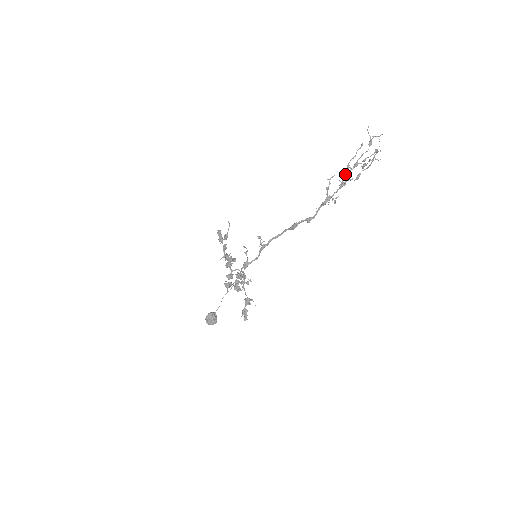
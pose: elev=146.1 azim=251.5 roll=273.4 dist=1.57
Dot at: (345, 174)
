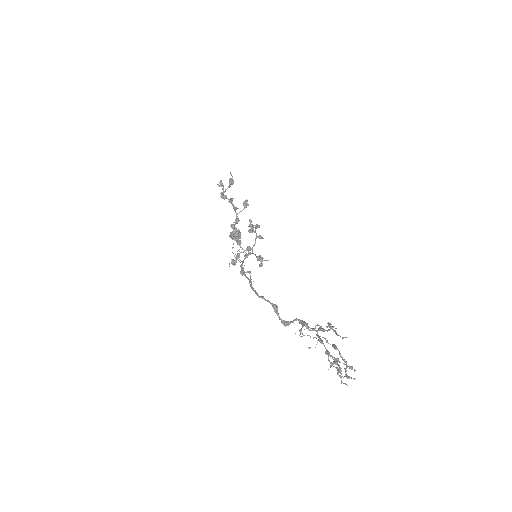
Dot at: occluded
